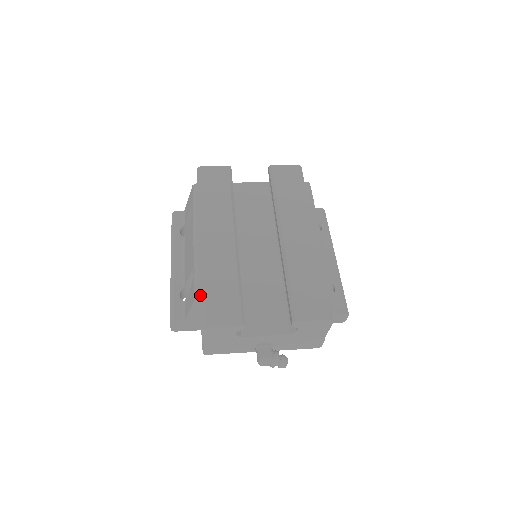
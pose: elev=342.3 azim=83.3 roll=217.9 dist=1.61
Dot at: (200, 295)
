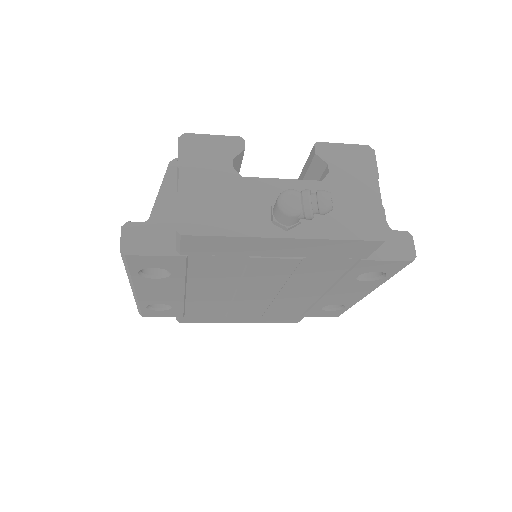
Dot at: occluded
